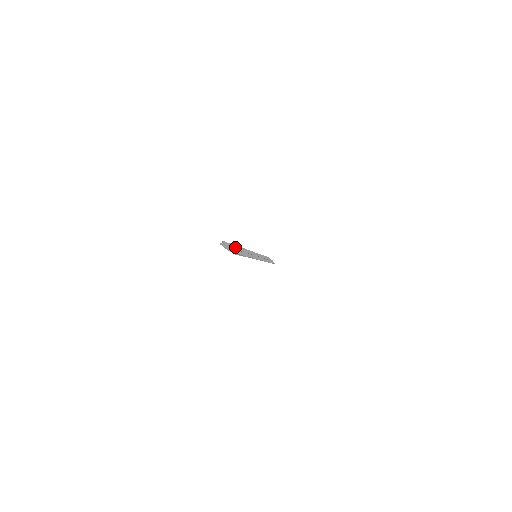
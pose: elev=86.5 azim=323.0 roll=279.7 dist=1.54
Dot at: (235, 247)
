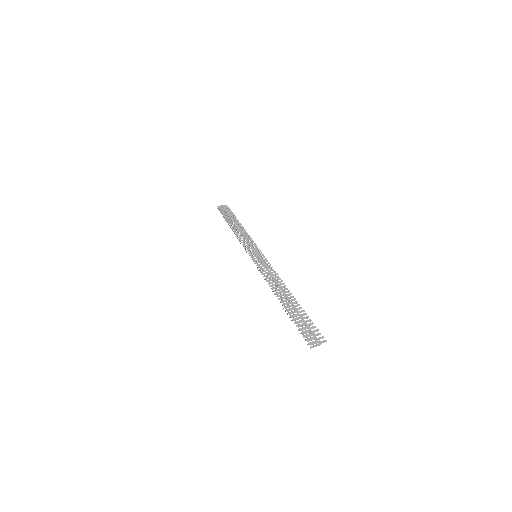
Dot at: (300, 321)
